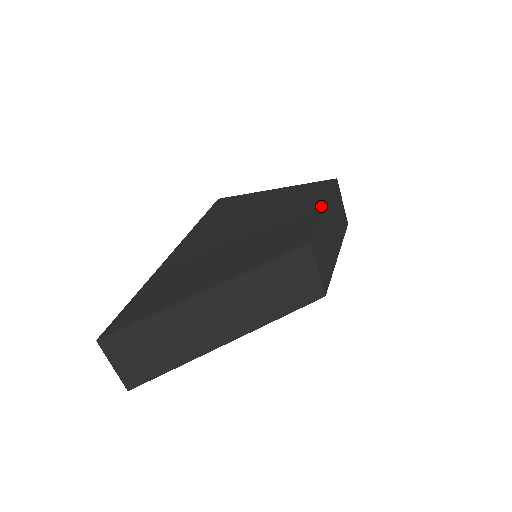
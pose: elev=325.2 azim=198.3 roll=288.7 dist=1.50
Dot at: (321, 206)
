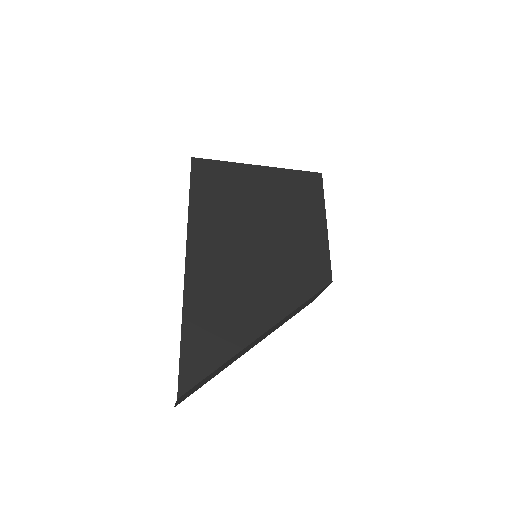
Dot at: (323, 222)
